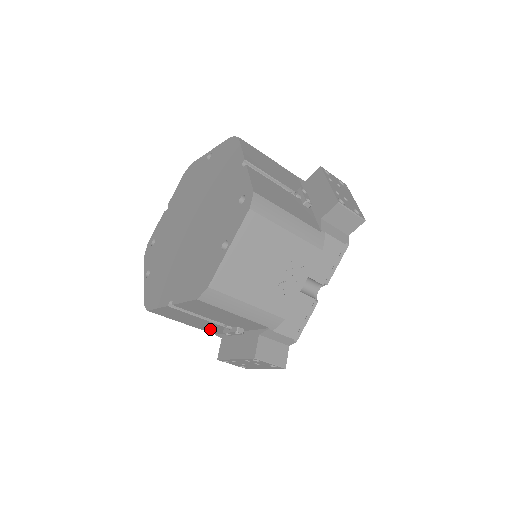
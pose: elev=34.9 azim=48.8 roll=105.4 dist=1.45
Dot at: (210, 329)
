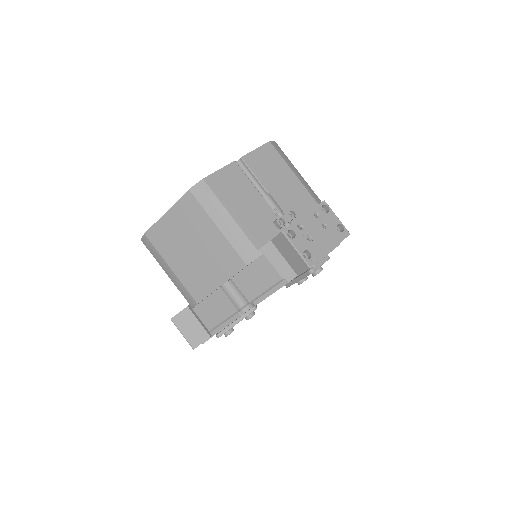
Dot at: (257, 230)
